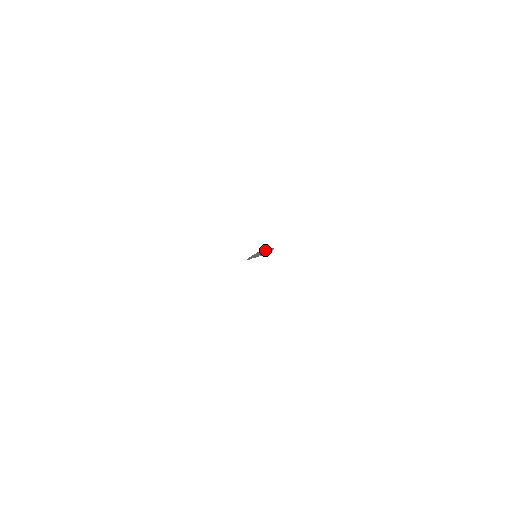
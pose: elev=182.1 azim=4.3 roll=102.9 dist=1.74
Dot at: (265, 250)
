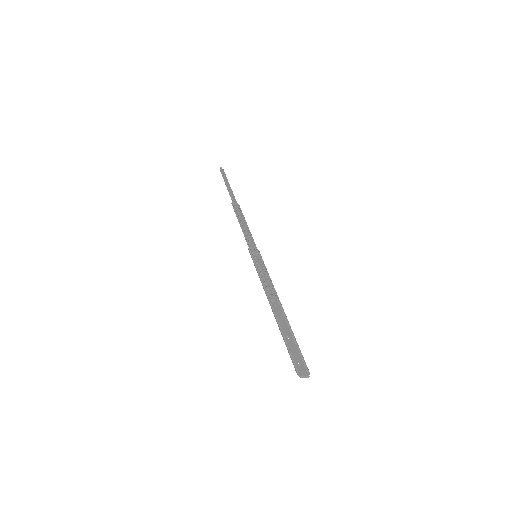
Dot at: (303, 377)
